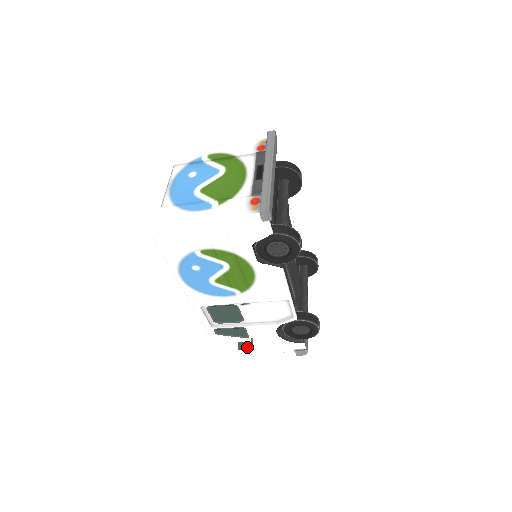
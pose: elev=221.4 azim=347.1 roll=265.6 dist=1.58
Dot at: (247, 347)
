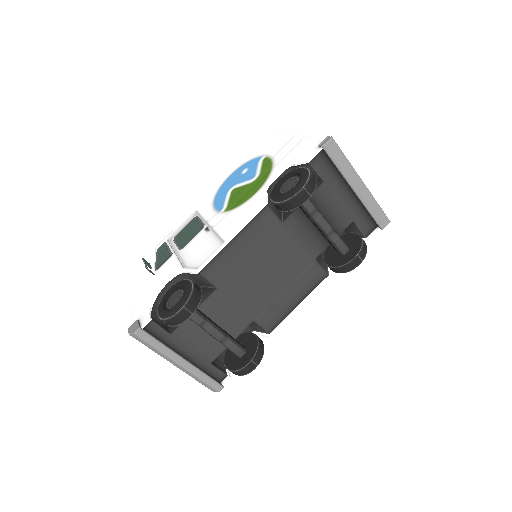
Dot at: (147, 263)
